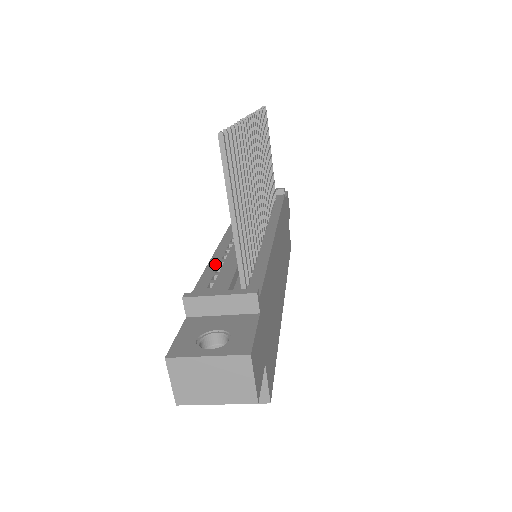
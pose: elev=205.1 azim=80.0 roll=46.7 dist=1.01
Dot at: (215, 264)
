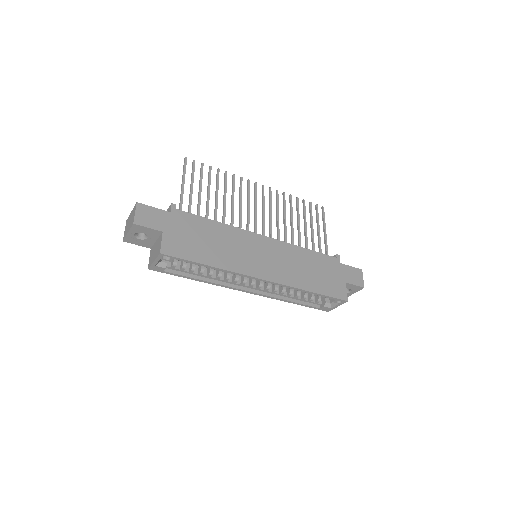
Dot at: occluded
